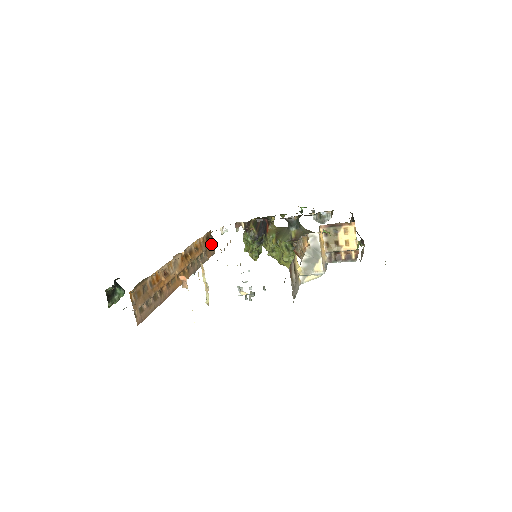
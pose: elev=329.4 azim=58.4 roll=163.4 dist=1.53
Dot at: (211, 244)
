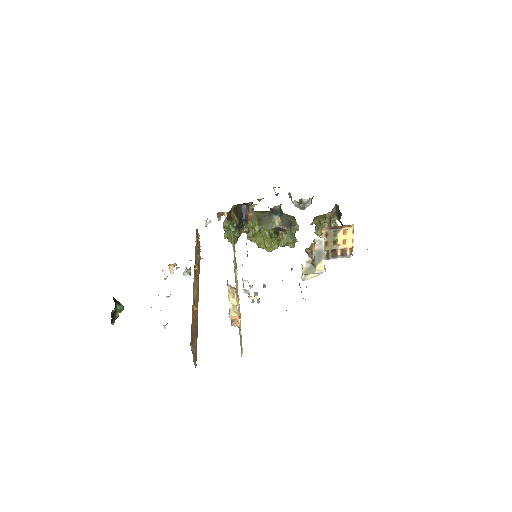
Dot at: occluded
